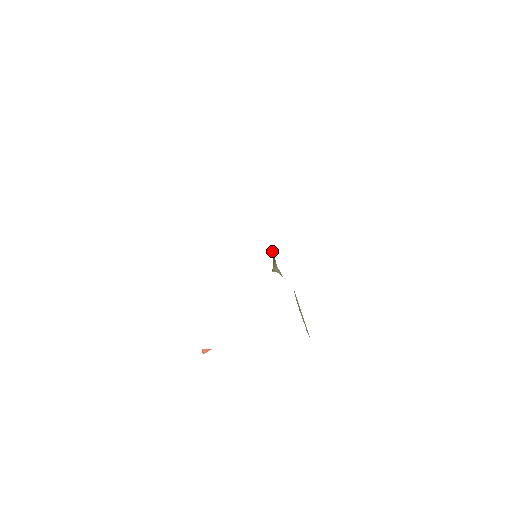
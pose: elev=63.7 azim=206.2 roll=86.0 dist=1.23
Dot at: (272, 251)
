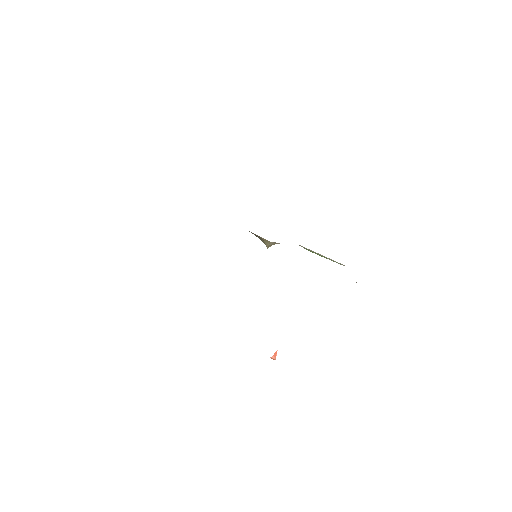
Dot at: occluded
